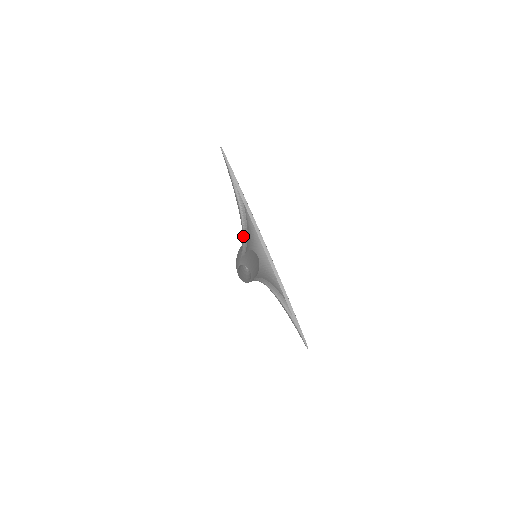
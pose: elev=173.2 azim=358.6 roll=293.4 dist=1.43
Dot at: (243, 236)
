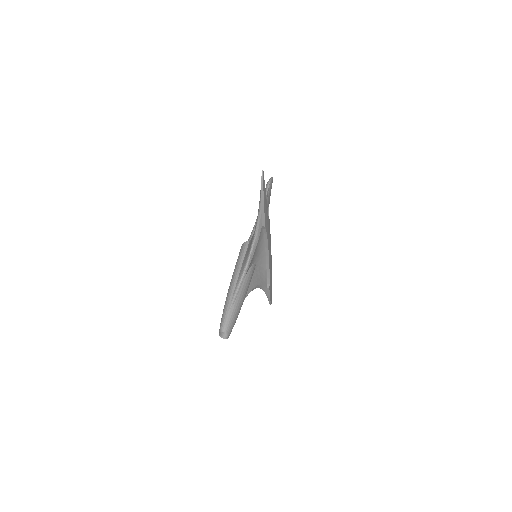
Dot at: (245, 265)
